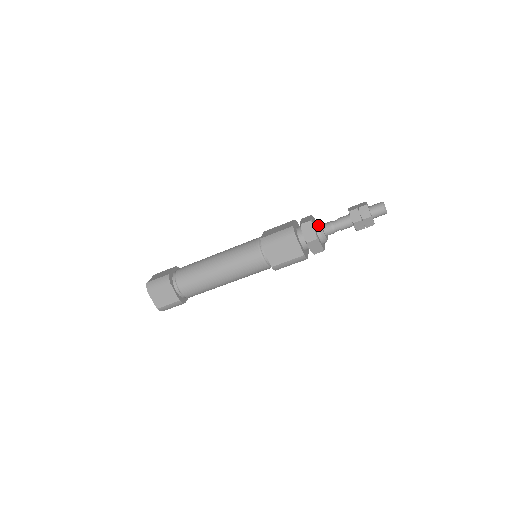
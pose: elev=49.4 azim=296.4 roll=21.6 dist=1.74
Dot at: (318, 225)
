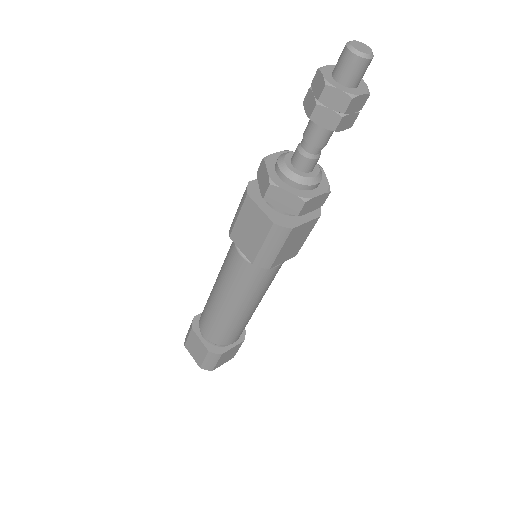
Dot at: (278, 159)
